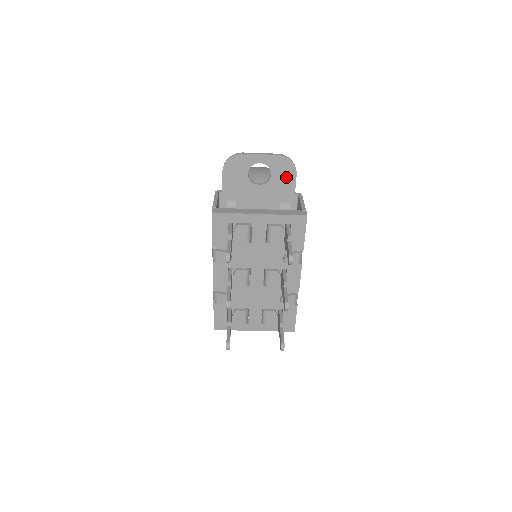
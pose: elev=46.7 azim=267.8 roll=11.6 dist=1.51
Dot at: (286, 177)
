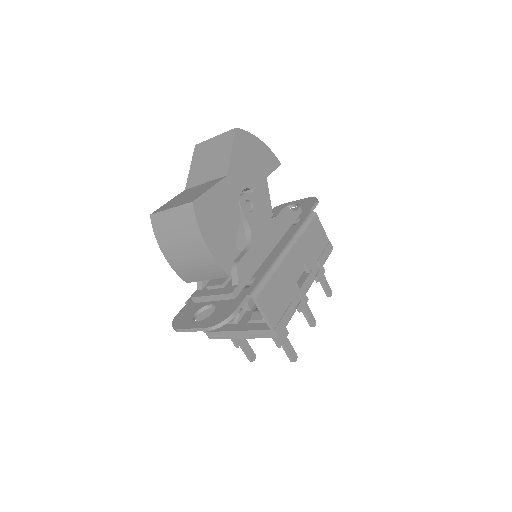
Dot at: occluded
